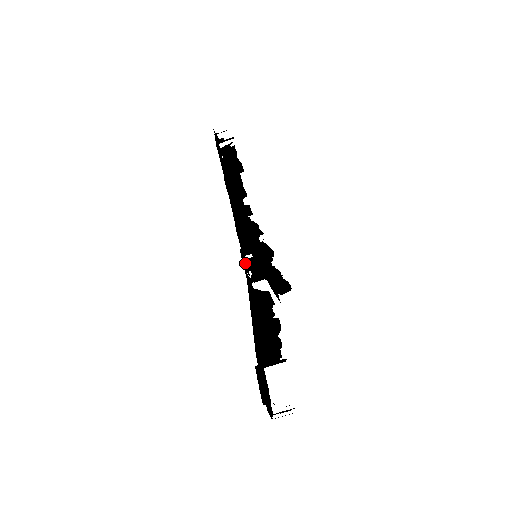
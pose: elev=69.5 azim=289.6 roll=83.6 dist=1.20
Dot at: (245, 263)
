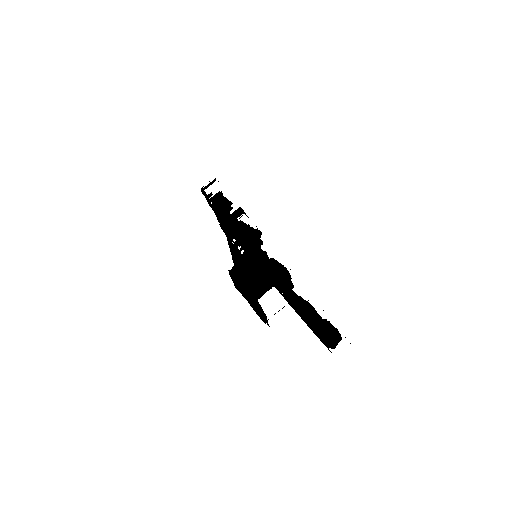
Dot at: occluded
